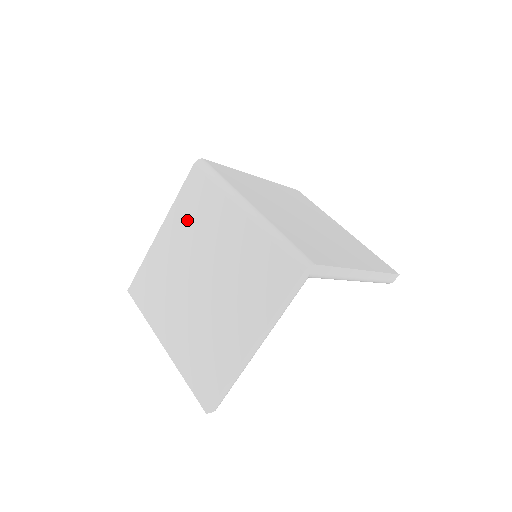
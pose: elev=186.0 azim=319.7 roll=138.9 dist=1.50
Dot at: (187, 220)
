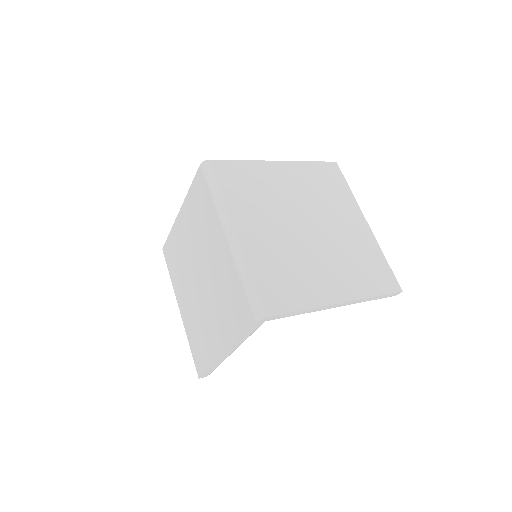
Dot at: (194, 217)
